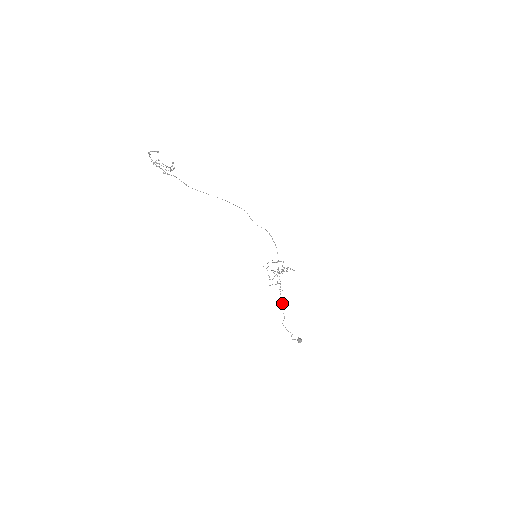
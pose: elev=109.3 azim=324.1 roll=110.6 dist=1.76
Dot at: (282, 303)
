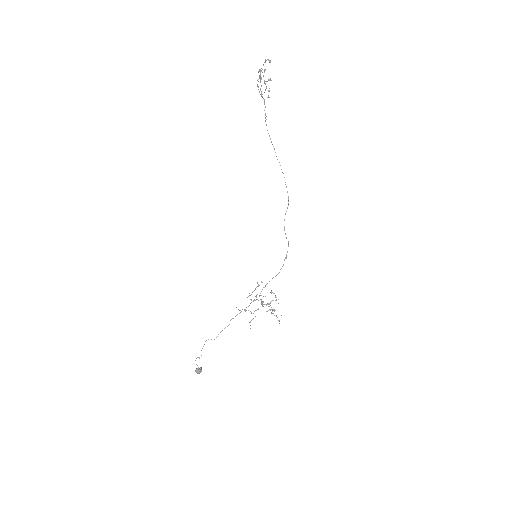
Dot at: occluded
